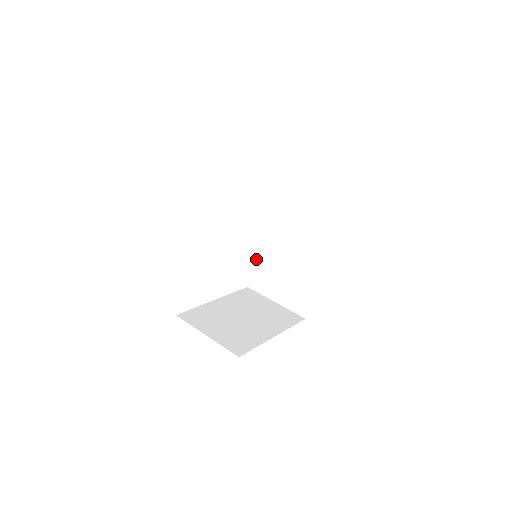
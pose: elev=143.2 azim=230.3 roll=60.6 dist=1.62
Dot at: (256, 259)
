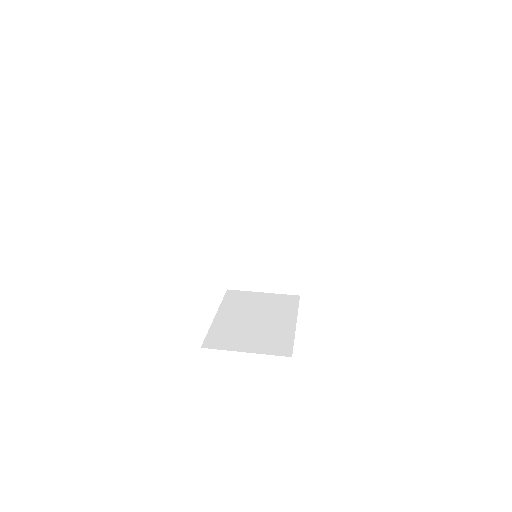
Dot at: (230, 259)
